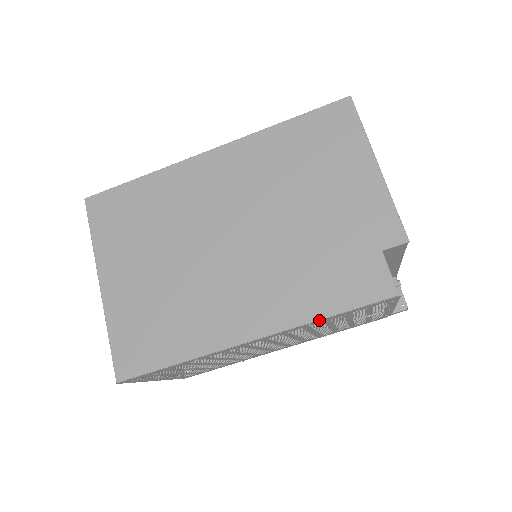
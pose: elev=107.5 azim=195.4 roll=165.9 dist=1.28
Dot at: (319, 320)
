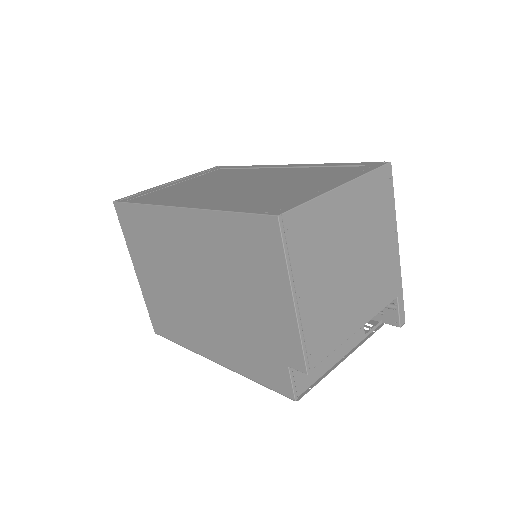
Dot at: (248, 378)
